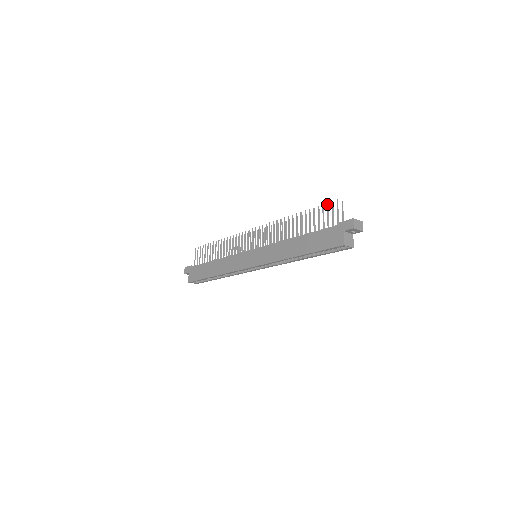
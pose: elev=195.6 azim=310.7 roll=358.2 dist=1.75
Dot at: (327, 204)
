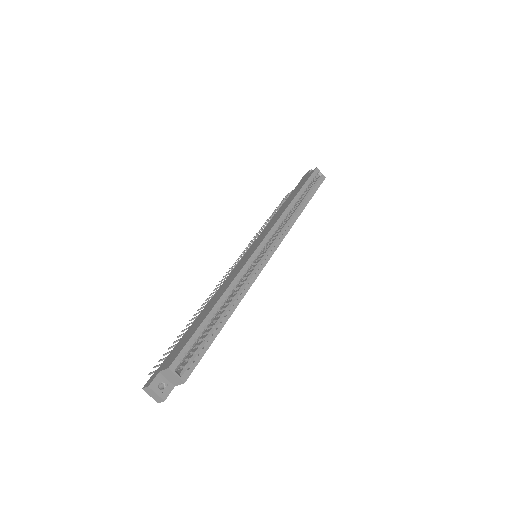
Dot at: (281, 201)
